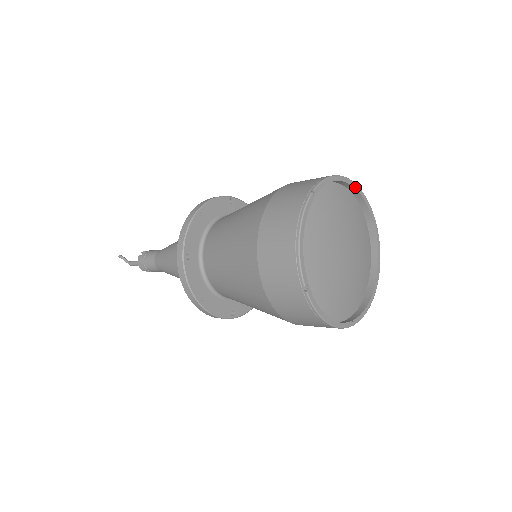
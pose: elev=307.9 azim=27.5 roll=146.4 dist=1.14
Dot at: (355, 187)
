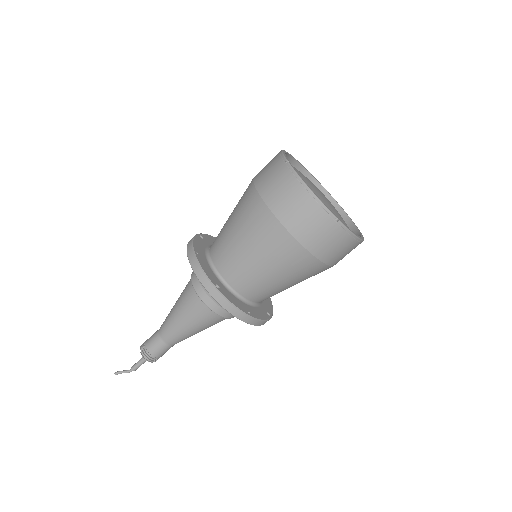
Dot at: (291, 156)
